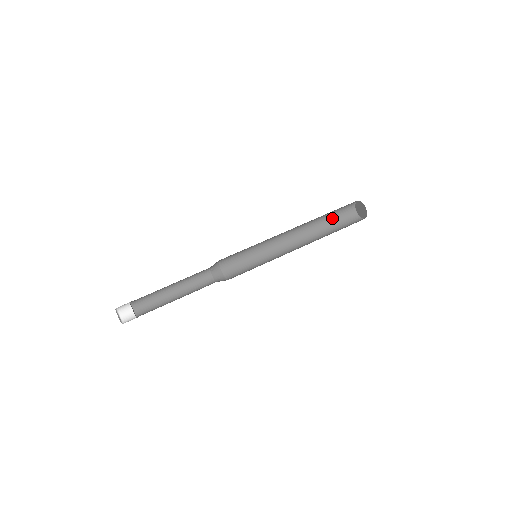
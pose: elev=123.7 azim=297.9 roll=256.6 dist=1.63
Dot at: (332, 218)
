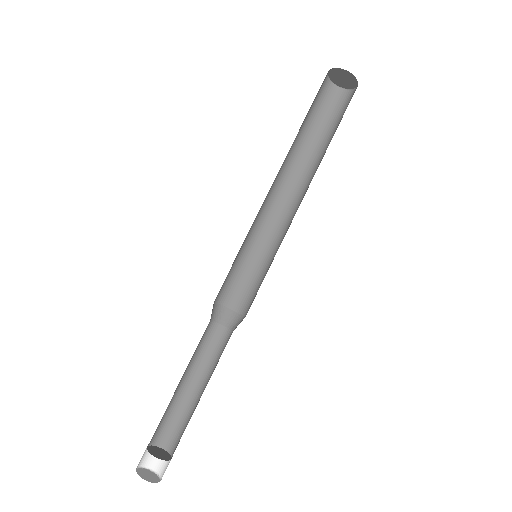
Dot at: occluded
